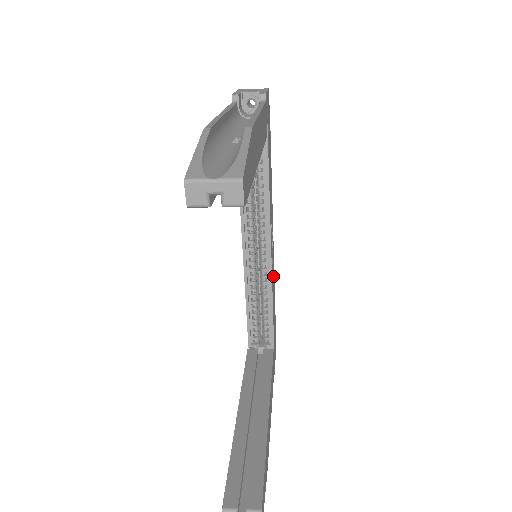
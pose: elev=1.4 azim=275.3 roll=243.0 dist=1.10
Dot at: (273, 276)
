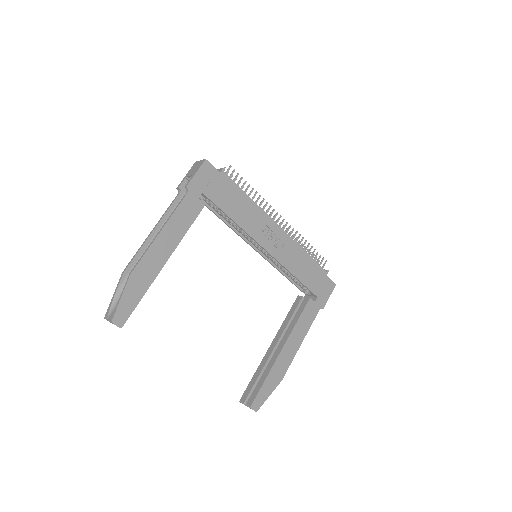
Dot at: (291, 253)
